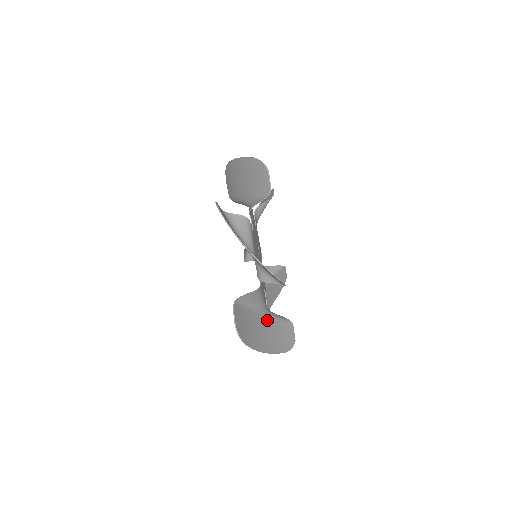
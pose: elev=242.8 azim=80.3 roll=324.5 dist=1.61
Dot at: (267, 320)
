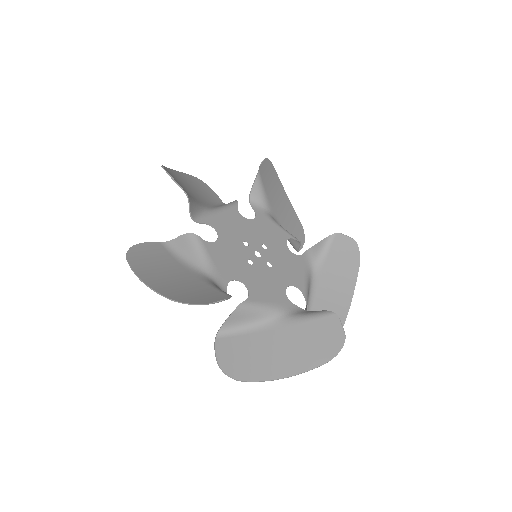
Dot at: (325, 274)
